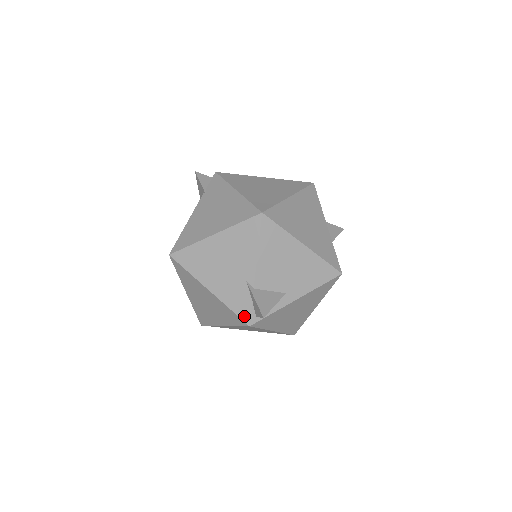
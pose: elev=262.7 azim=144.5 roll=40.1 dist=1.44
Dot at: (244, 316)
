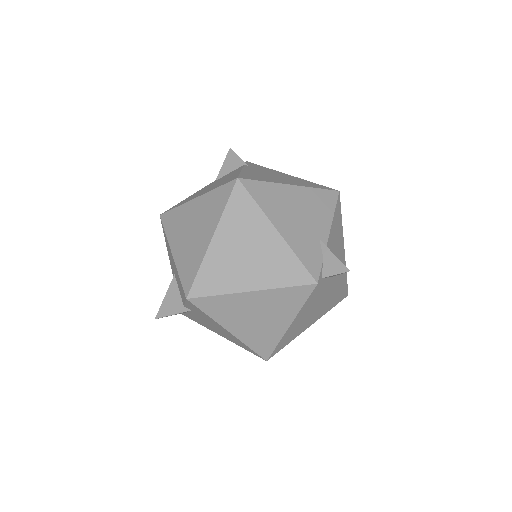
Dot at: (313, 271)
